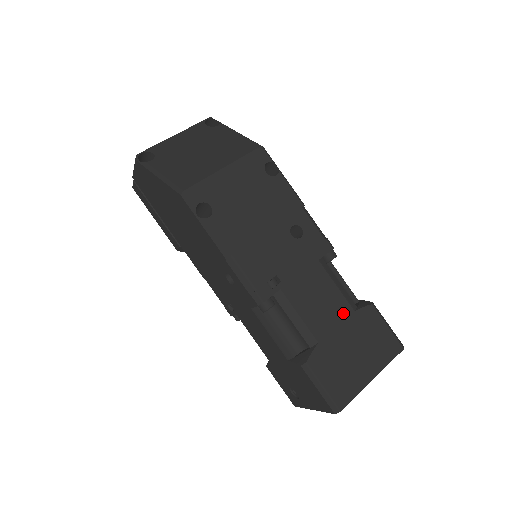
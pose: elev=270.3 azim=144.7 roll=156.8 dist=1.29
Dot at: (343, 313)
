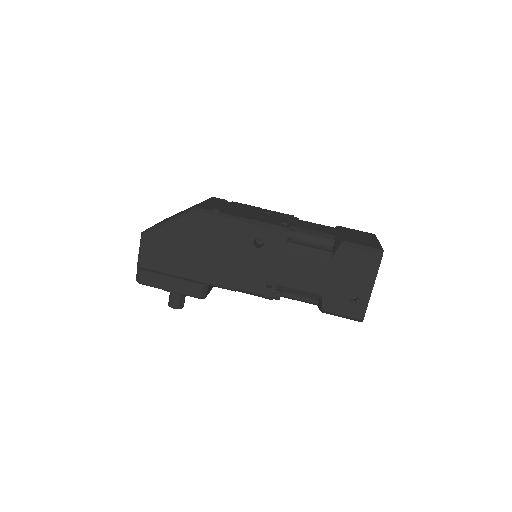
Dot at: (331, 228)
